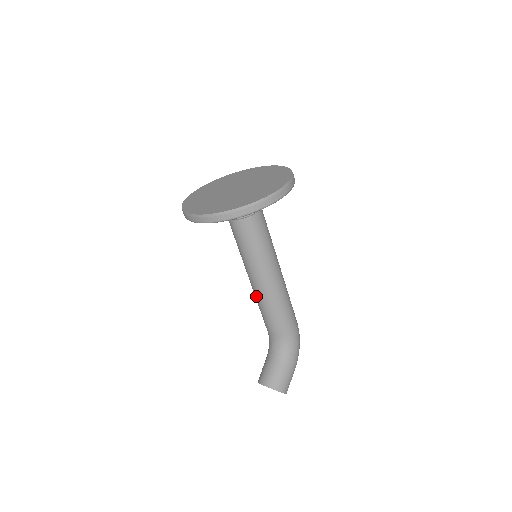
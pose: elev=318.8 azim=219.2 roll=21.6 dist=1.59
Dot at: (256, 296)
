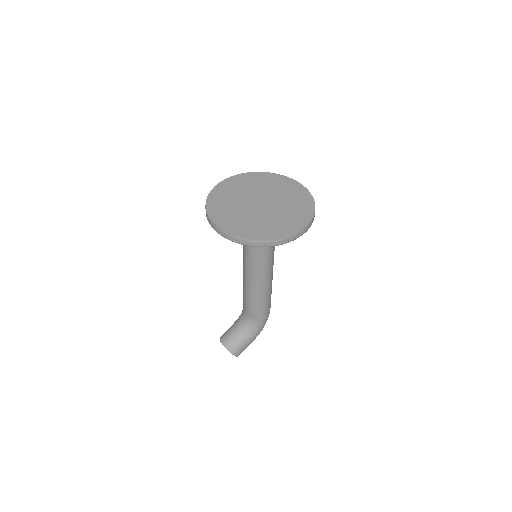
Dot at: (244, 283)
